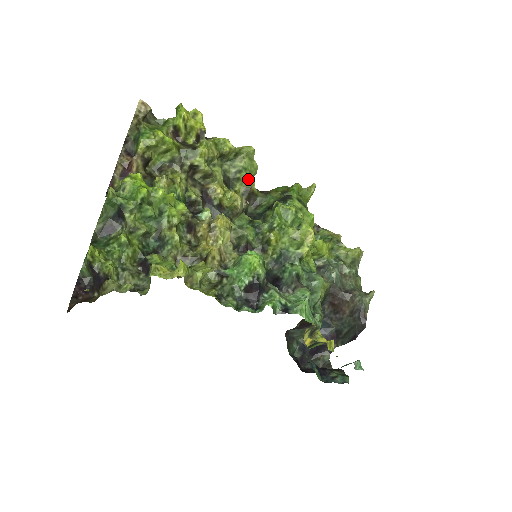
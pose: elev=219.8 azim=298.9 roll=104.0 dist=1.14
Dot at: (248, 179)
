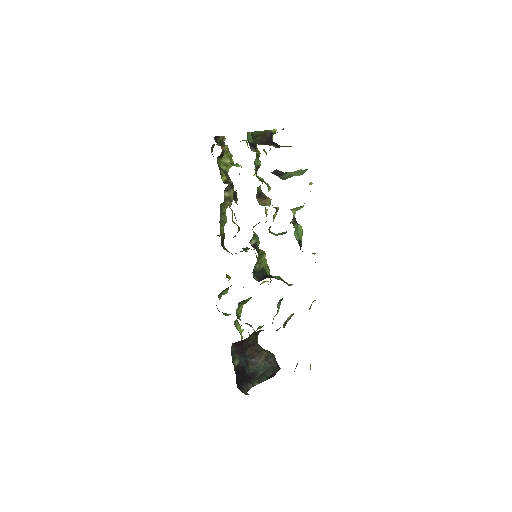
Dot at: (223, 231)
